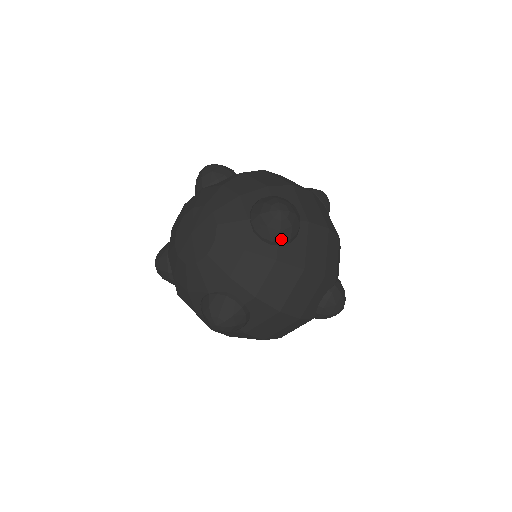
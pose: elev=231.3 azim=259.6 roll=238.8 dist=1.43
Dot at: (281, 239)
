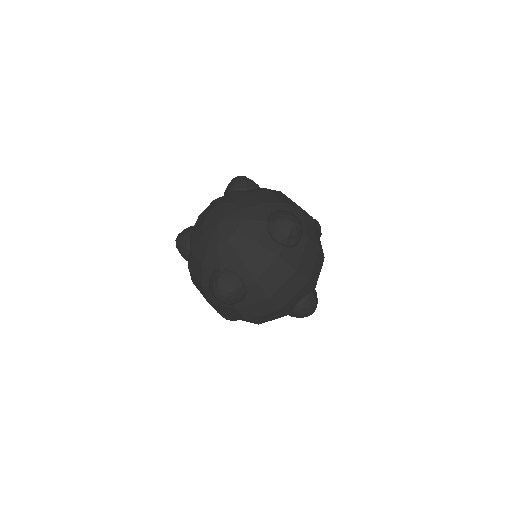
Dot at: (287, 242)
